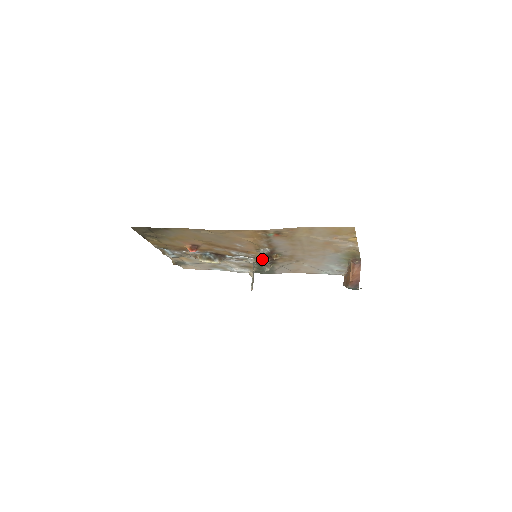
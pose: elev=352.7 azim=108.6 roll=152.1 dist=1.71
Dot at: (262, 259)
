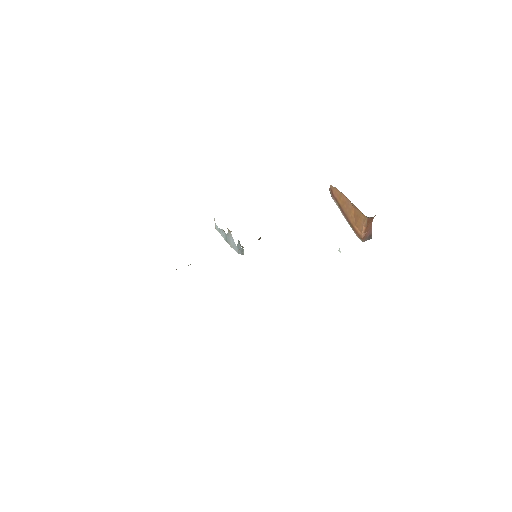
Dot at: occluded
